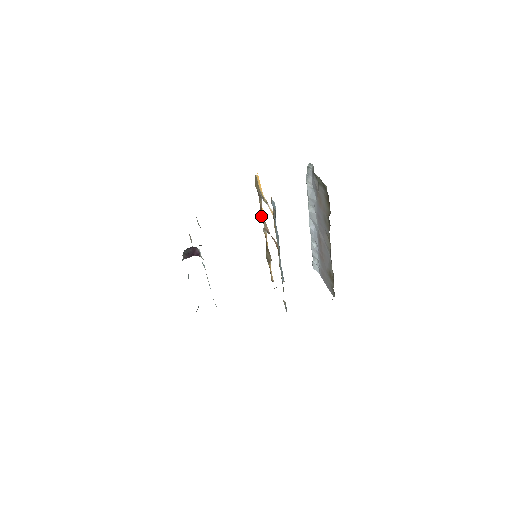
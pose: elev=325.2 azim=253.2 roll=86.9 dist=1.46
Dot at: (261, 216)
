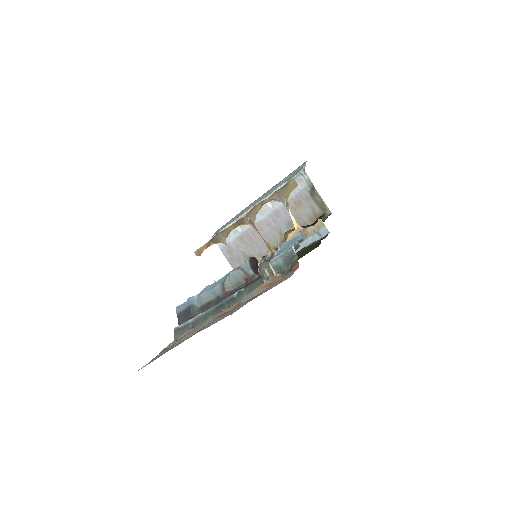
Dot at: (254, 208)
